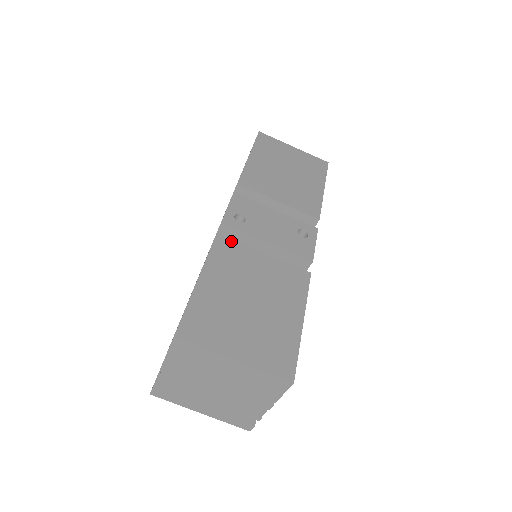
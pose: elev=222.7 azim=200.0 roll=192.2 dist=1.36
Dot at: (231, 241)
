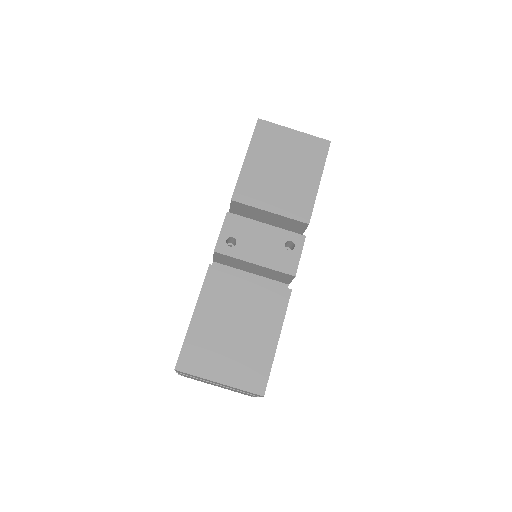
Dot at: (222, 270)
